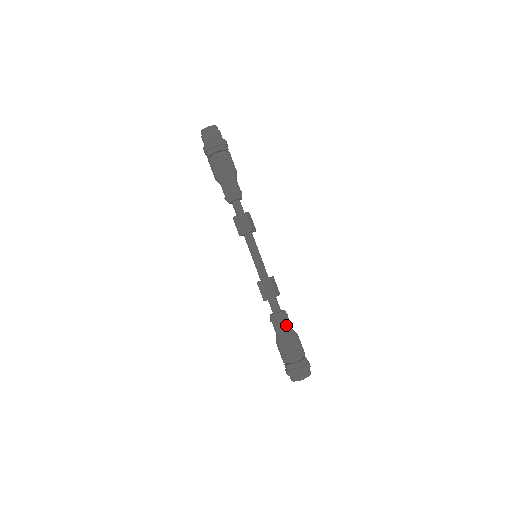
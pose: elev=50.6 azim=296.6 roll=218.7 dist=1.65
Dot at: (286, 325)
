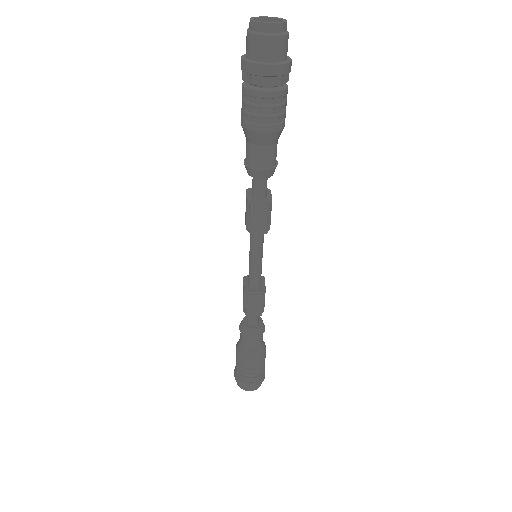
Dot at: (260, 341)
